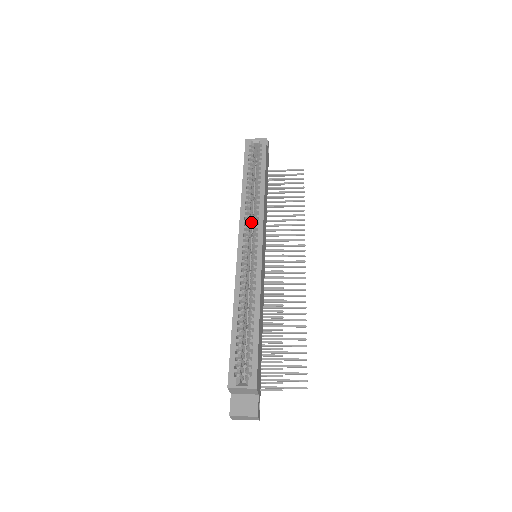
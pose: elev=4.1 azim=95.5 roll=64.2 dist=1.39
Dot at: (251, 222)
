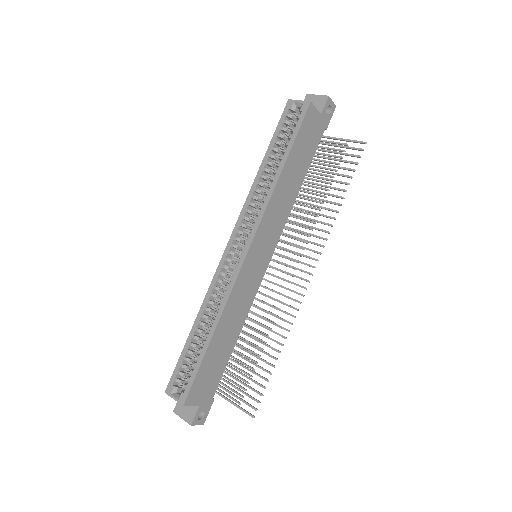
Dot at: (256, 217)
